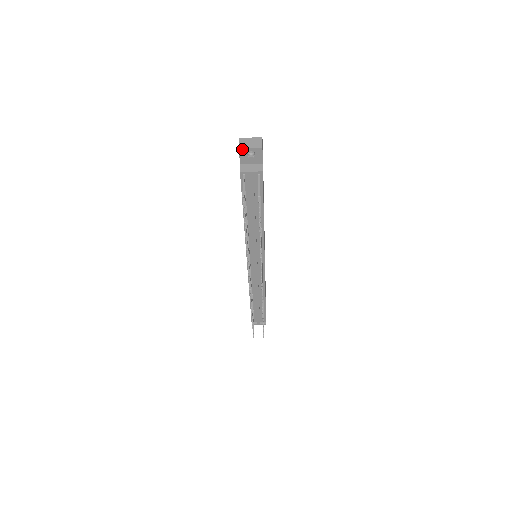
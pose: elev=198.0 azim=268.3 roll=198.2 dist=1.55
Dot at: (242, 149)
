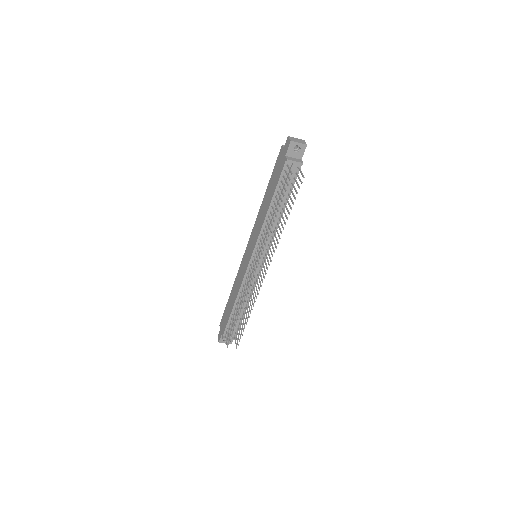
Dot at: (292, 142)
